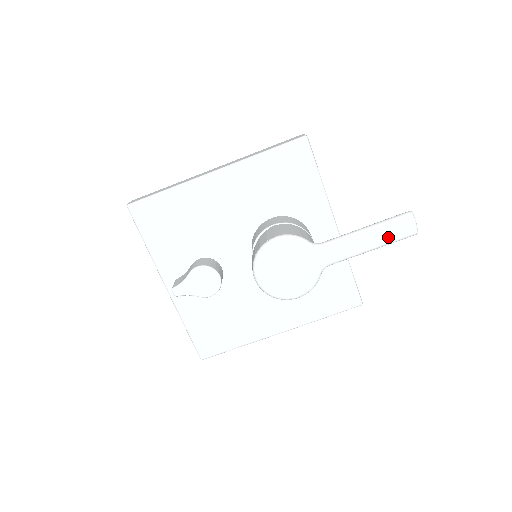
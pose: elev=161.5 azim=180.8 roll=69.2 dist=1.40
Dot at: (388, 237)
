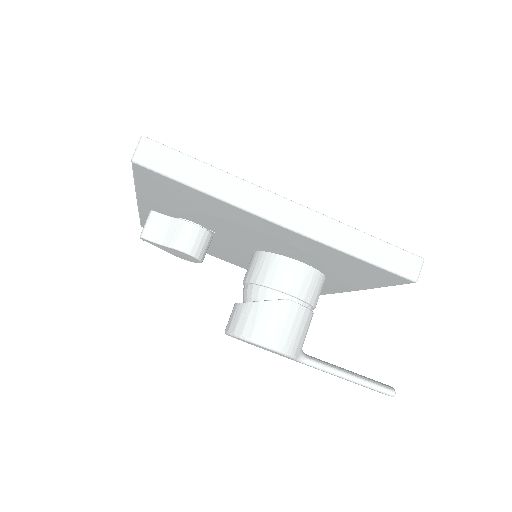
Dot at: occluded
